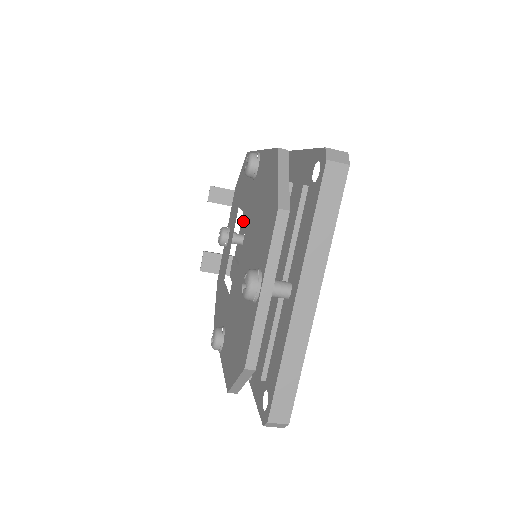
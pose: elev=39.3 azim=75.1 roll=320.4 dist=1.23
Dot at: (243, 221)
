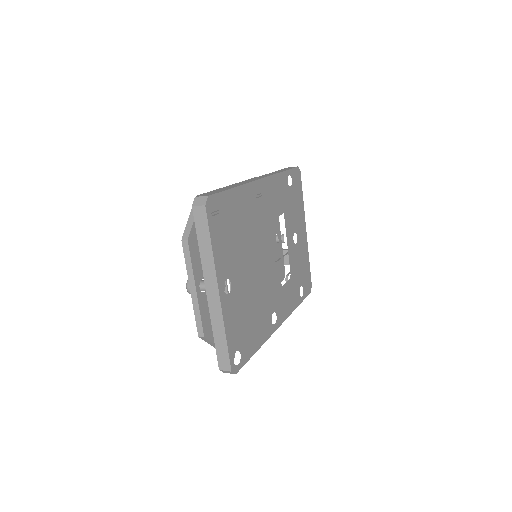
Dot at: occluded
